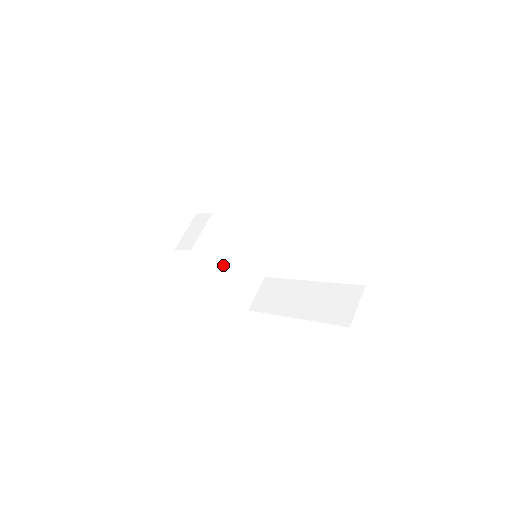
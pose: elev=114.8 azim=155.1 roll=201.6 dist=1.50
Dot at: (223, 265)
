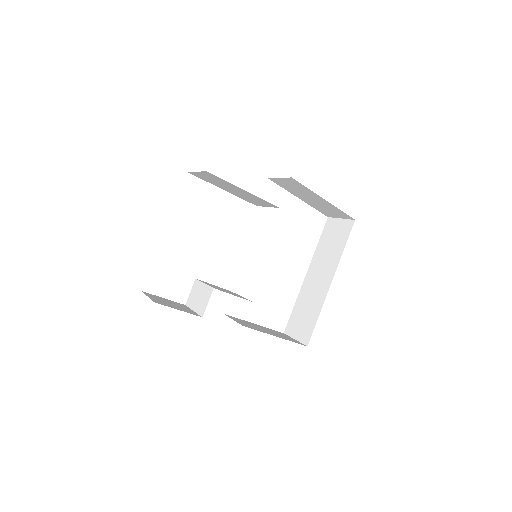
Dot at: occluded
